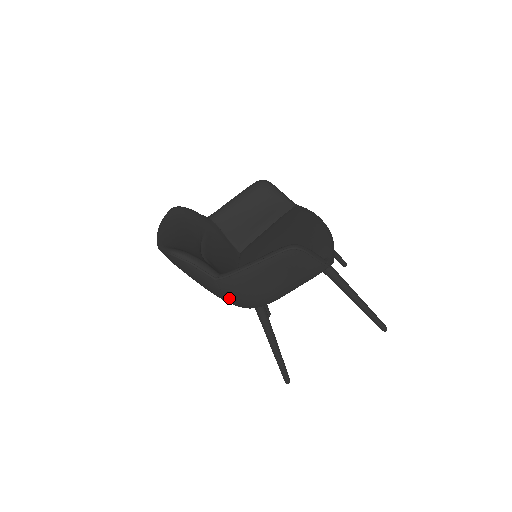
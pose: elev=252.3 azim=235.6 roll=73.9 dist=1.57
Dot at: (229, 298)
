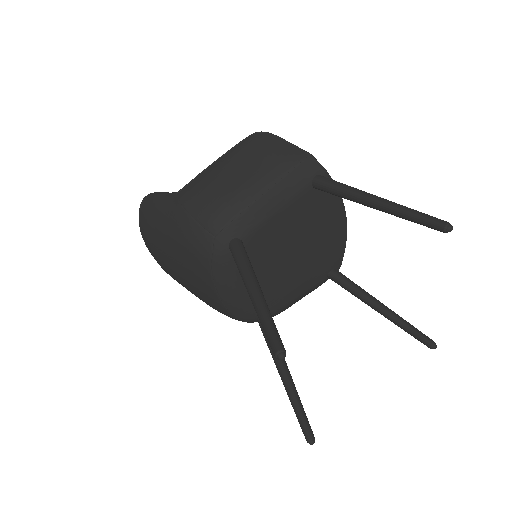
Dot at: (190, 214)
